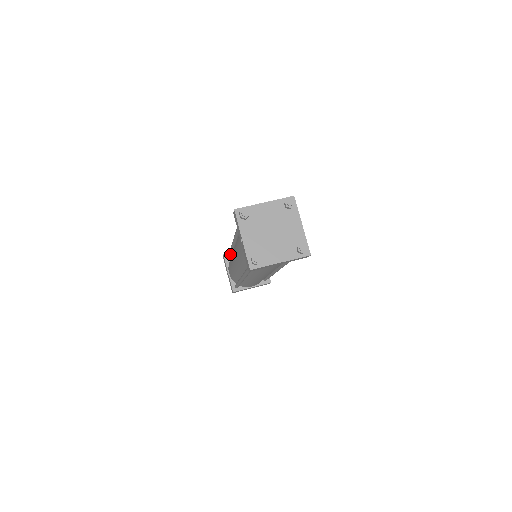
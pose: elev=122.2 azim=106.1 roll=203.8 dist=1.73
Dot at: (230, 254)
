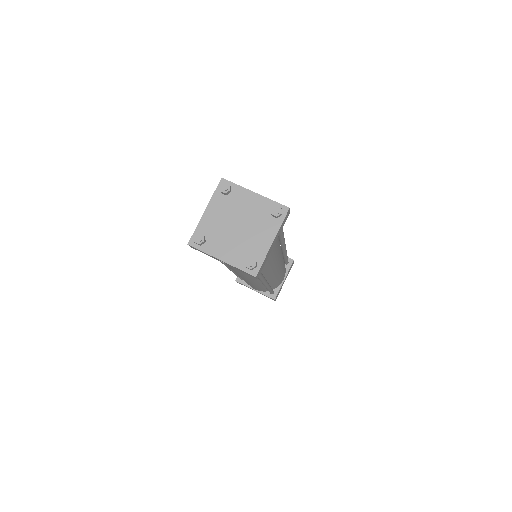
Dot at: (238, 276)
